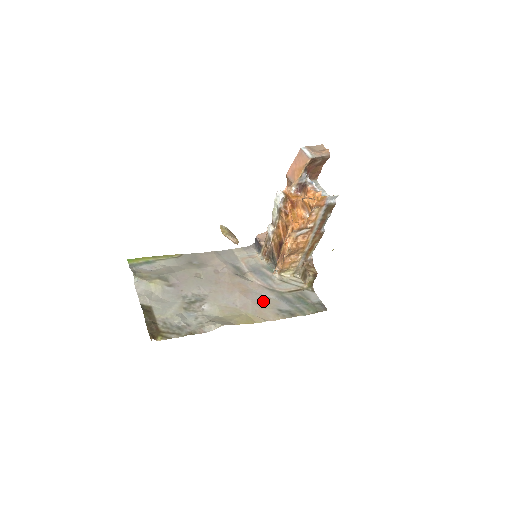
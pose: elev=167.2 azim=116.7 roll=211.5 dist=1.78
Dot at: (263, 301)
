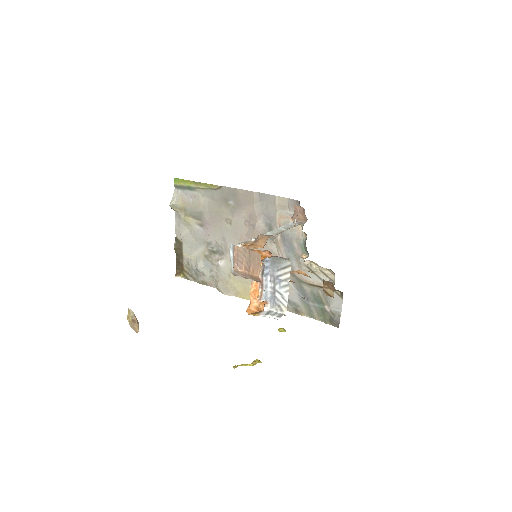
Dot at: occluded
